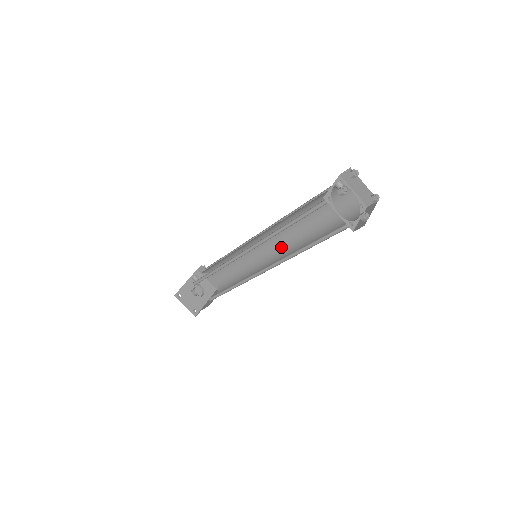
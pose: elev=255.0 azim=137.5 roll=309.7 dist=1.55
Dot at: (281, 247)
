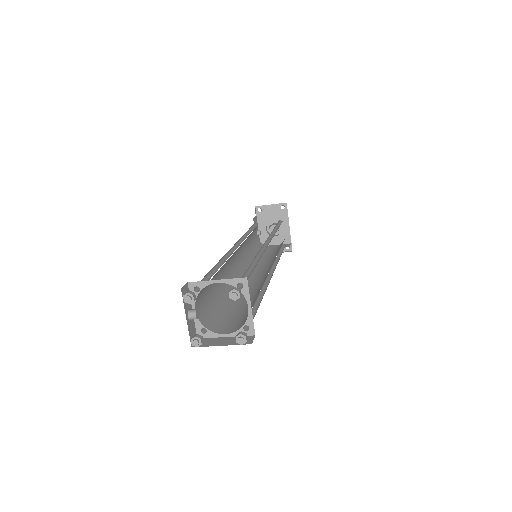
Dot at: occluded
